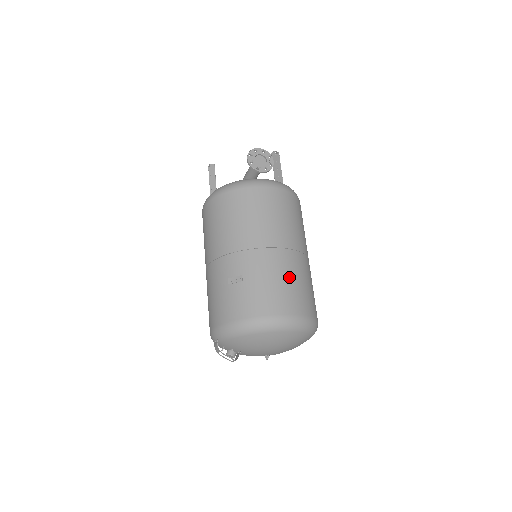
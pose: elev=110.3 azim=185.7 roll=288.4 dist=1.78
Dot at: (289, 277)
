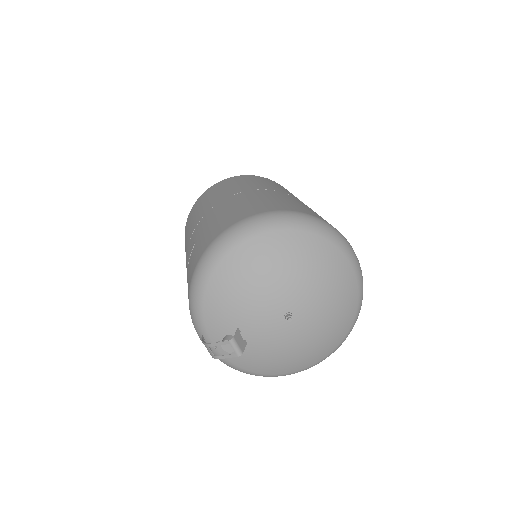
Dot at: (246, 201)
